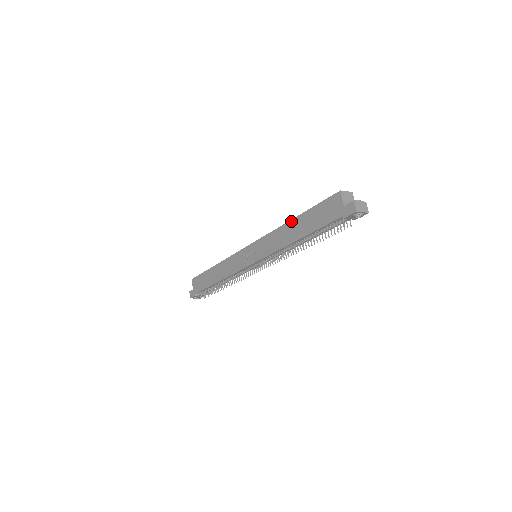
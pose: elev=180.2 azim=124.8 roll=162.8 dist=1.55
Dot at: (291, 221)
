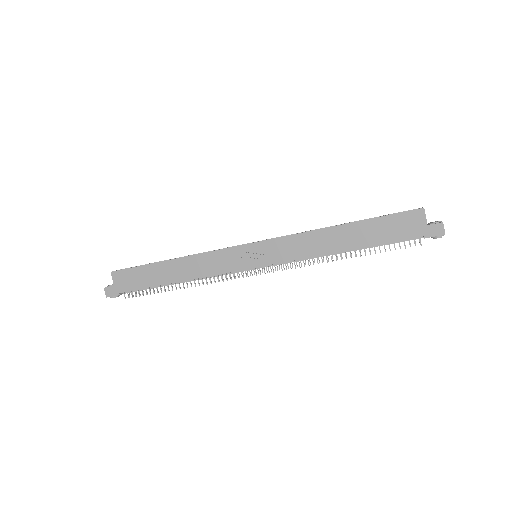
Dot at: (338, 227)
